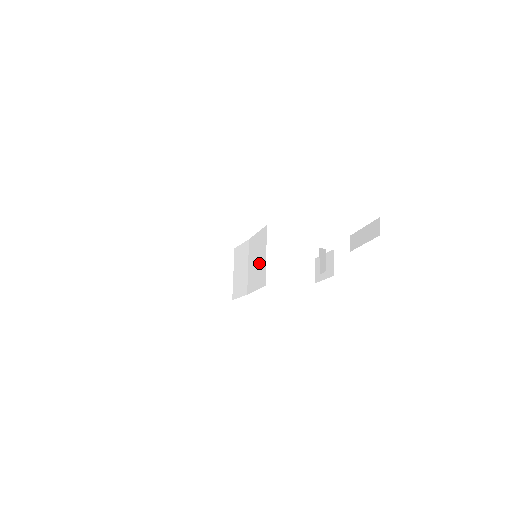
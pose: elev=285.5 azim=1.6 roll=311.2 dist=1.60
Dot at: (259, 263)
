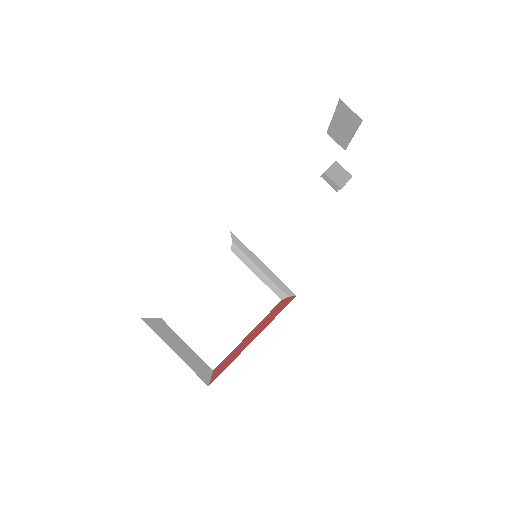
Dot at: occluded
